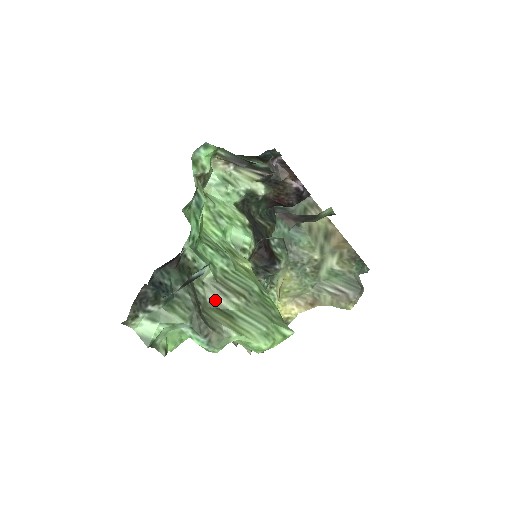
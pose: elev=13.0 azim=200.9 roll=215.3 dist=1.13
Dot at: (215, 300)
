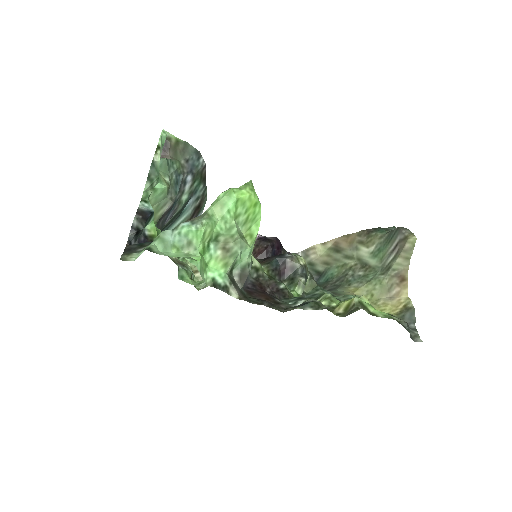
Dot at: occluded
